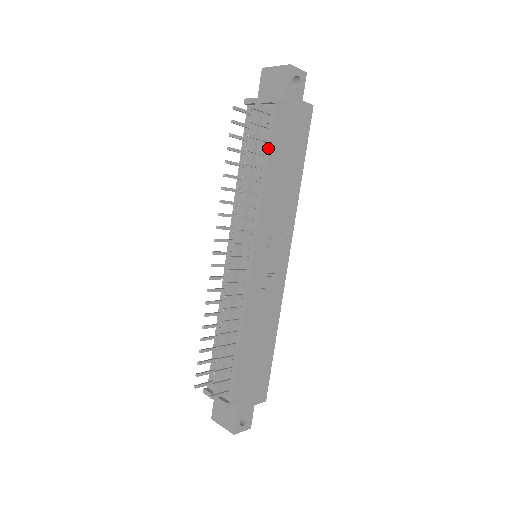
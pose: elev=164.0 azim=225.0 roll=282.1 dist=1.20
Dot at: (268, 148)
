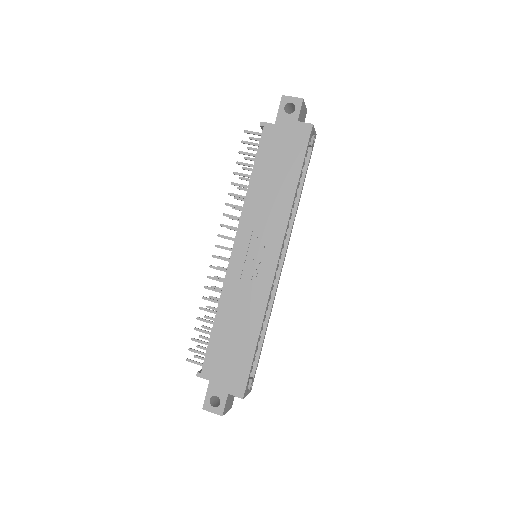
Dot at: (255, 161)
